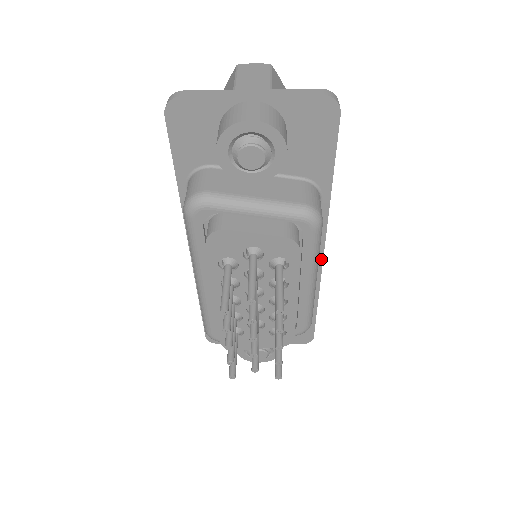
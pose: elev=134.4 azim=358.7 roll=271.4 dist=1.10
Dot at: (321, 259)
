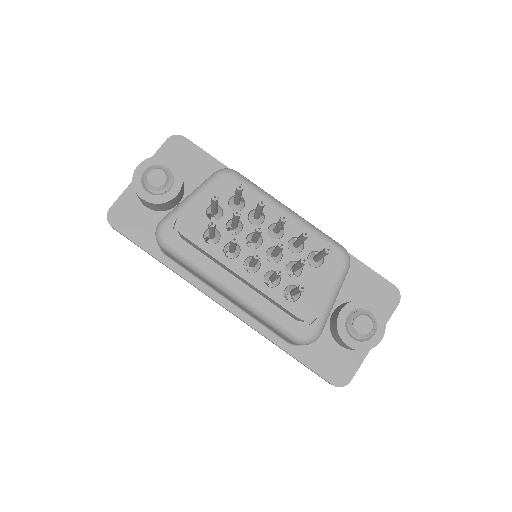
Dot at: occluded
